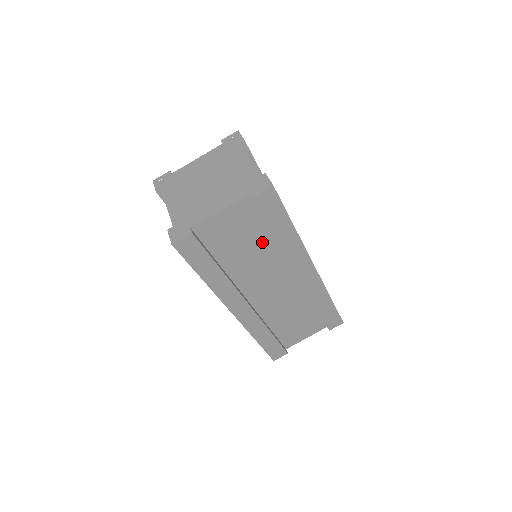
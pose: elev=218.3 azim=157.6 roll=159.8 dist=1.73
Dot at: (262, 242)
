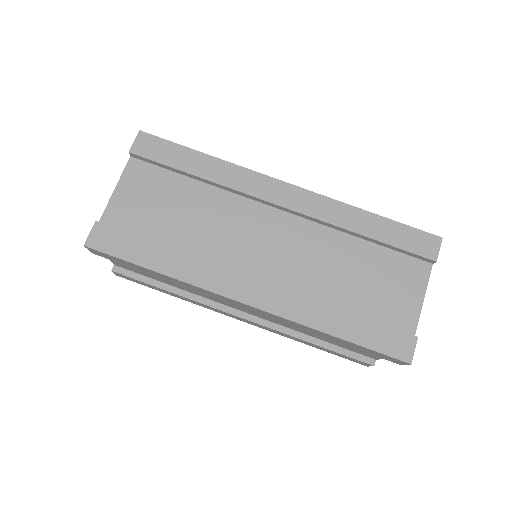
Dot at: (195, 196)
